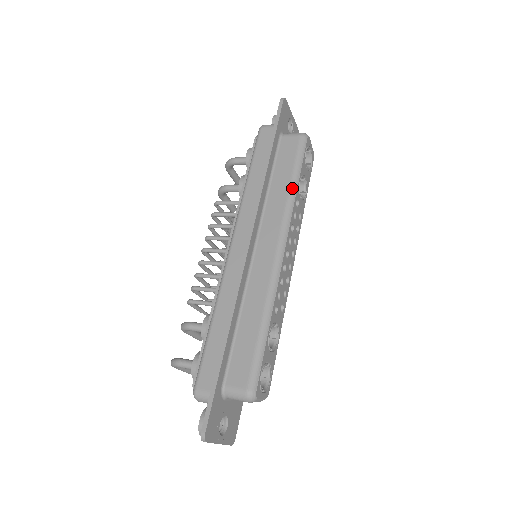
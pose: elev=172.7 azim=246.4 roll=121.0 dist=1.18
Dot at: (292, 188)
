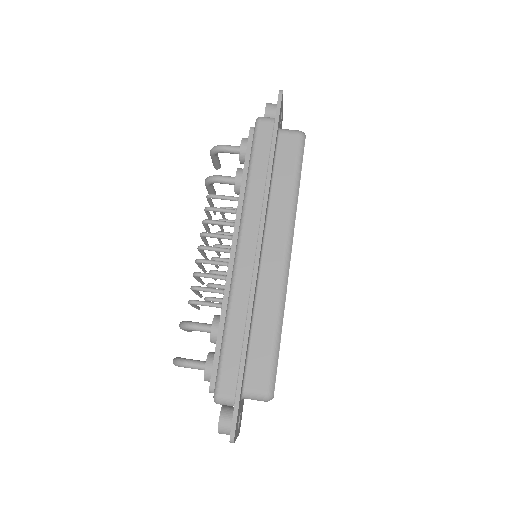
Dot at: (295, 192)
